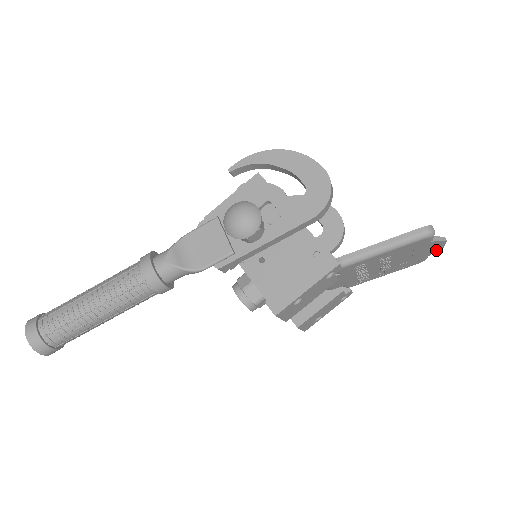
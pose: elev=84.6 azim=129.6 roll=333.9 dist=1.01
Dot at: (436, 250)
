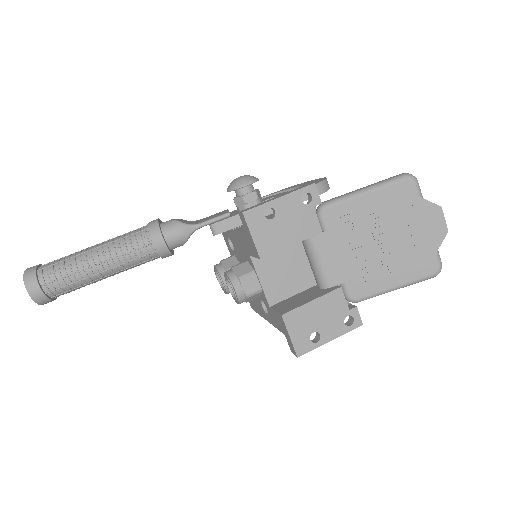
Dot at: (441, 236)
